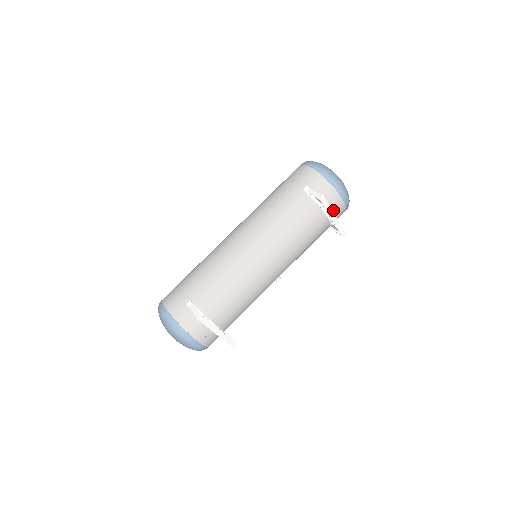
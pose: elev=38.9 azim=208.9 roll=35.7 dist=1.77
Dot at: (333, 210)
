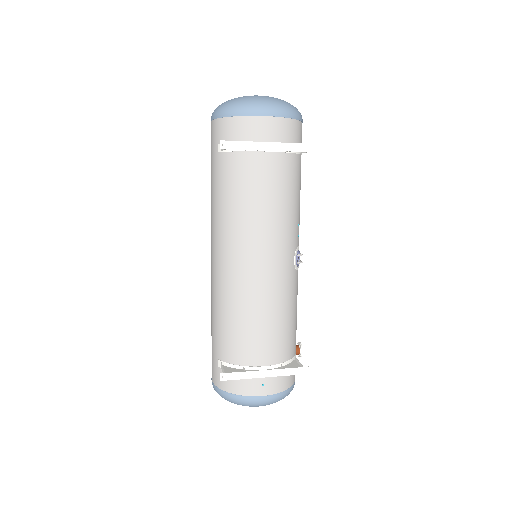
Dot at: (267, 138)
